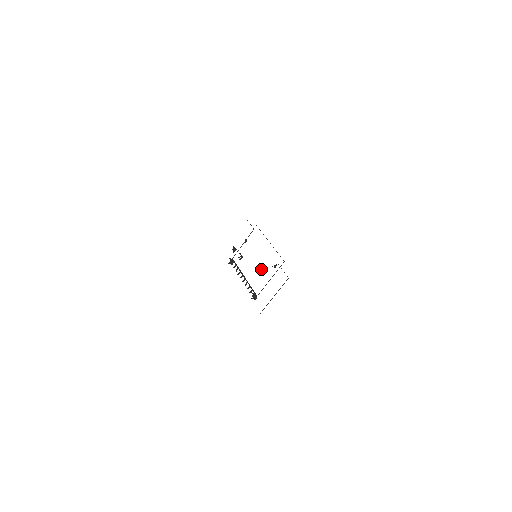
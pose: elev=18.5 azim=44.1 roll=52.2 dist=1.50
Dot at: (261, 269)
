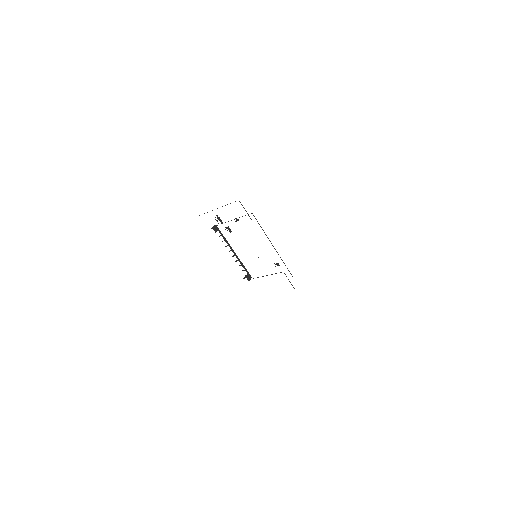
Dot at: occluded
